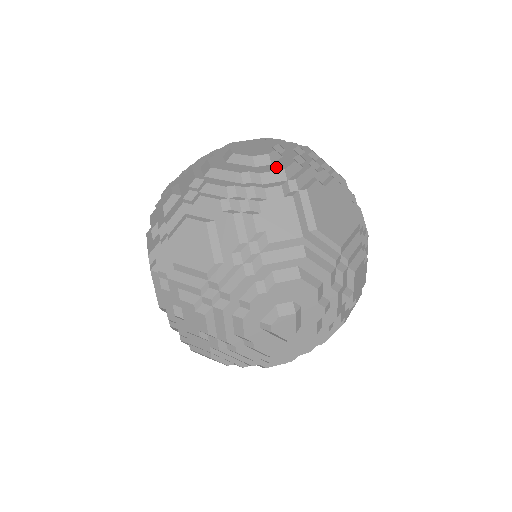
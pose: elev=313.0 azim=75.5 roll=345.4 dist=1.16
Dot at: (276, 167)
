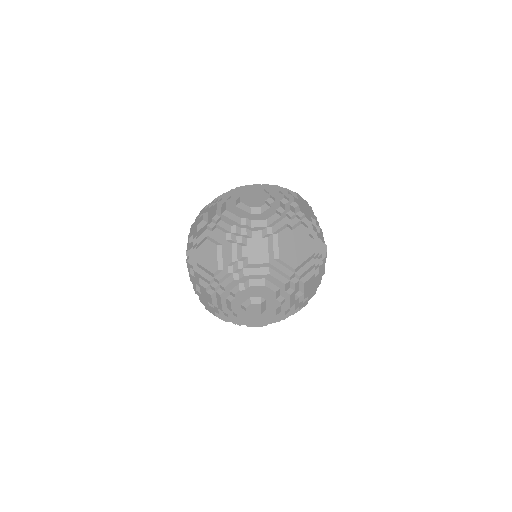
Dot at: (262, 217)
